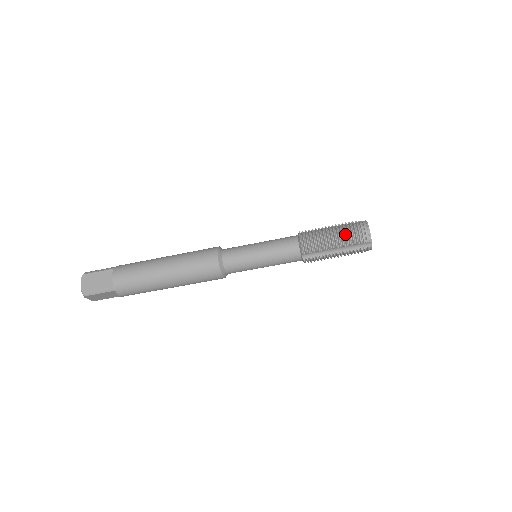
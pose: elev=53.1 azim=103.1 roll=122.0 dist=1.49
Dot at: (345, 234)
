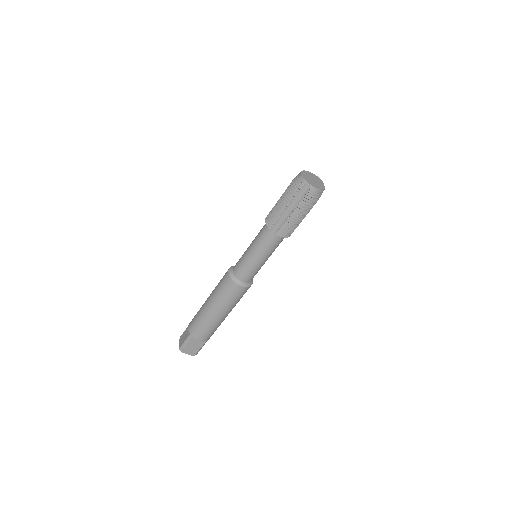
Dot at: (287, 191)
